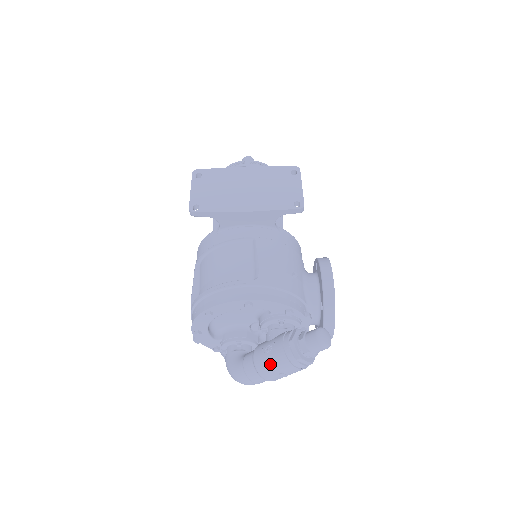
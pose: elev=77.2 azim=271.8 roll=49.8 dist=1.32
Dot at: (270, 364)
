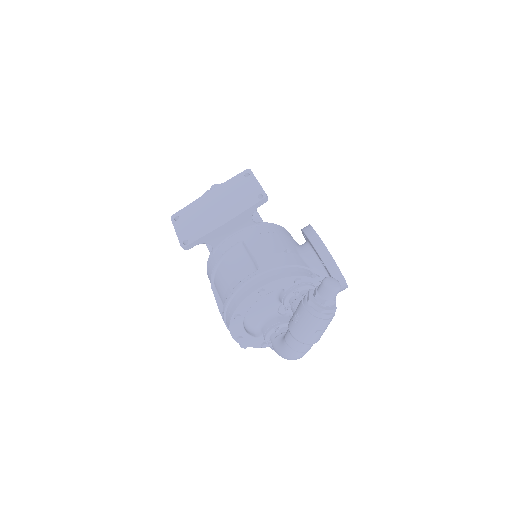
Dot at: (304, 329)
